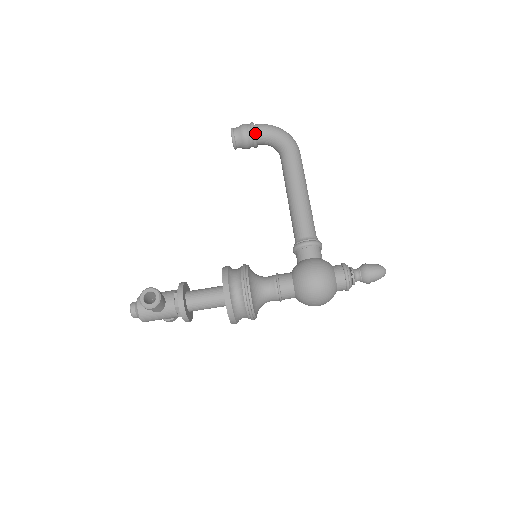
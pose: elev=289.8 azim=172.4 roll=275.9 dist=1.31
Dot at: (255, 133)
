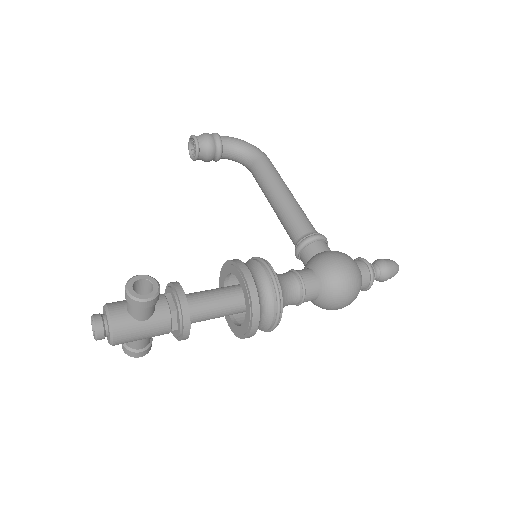
Dot at: (221, 141)
